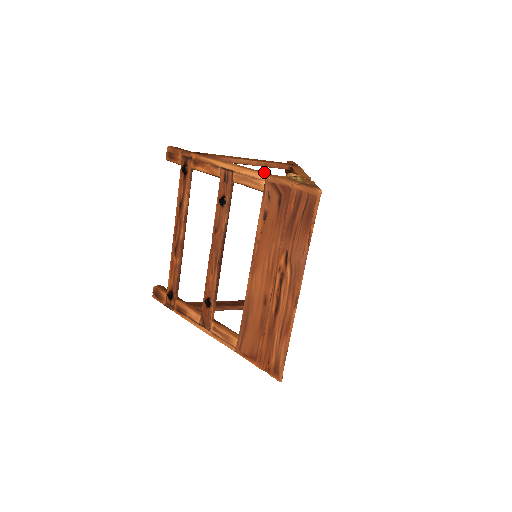
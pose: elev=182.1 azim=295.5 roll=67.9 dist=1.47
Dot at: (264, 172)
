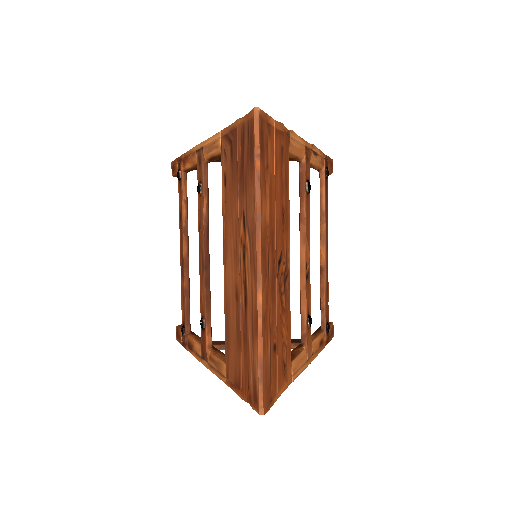
Dot at: occluded
